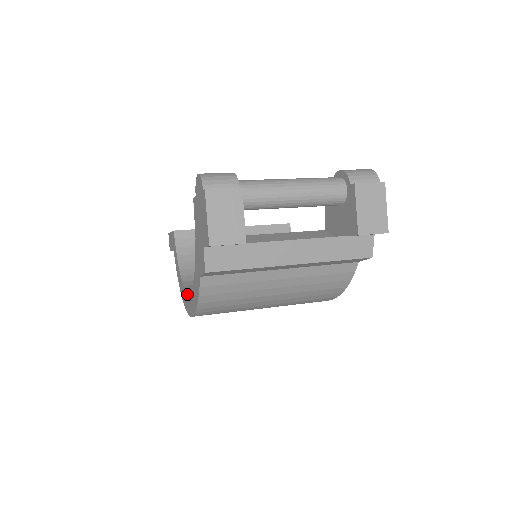
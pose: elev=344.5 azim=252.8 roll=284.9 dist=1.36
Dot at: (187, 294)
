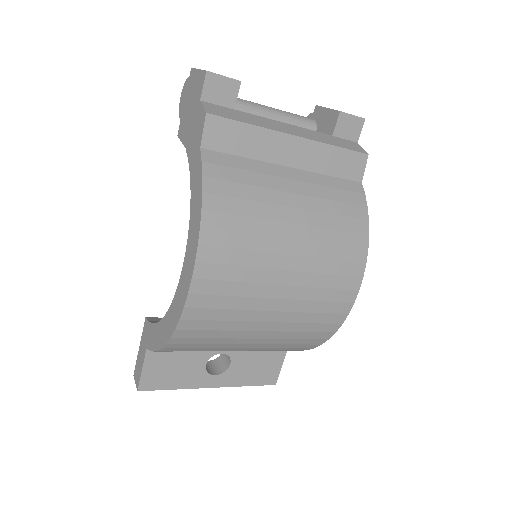
Dot at: (181, 273)
